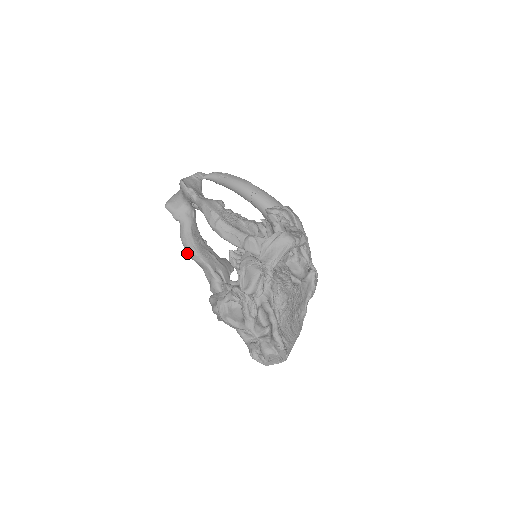
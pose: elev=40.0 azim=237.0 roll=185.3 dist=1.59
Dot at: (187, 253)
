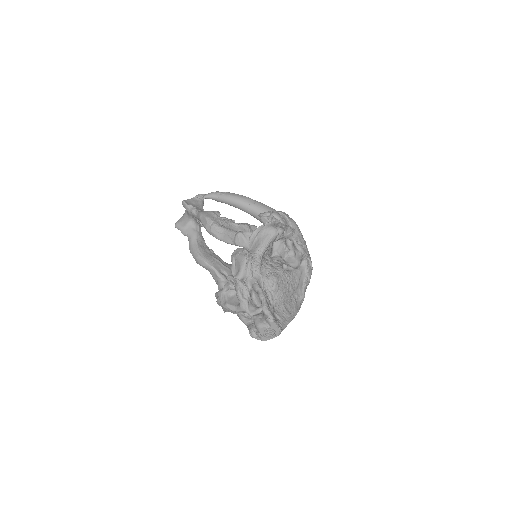
Dot at: occluded
